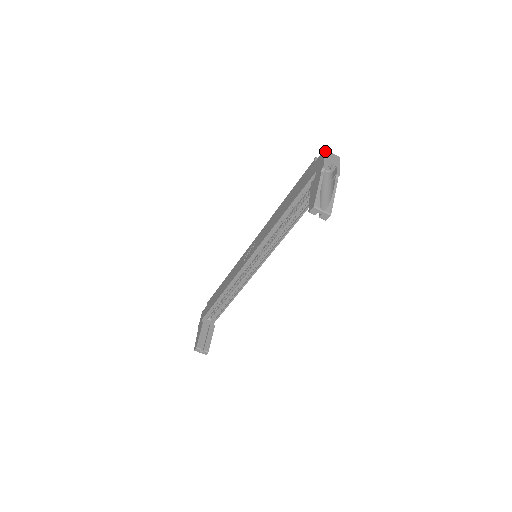
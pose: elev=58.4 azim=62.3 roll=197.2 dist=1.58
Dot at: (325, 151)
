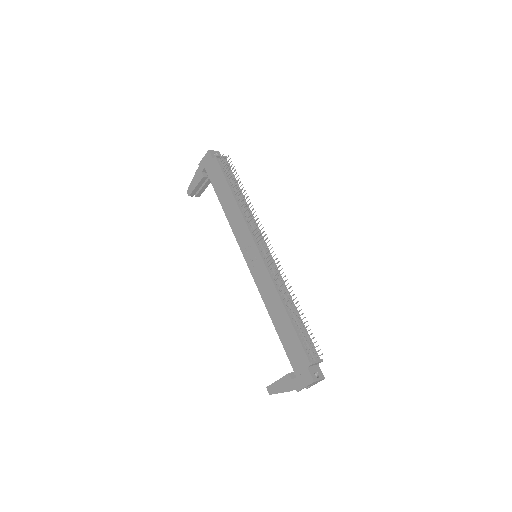
Dot at: occluded
